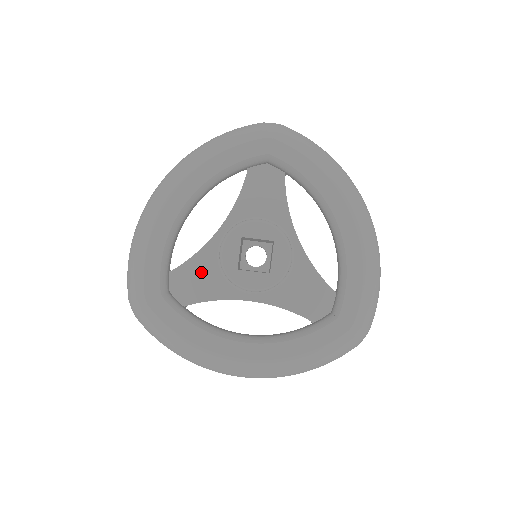
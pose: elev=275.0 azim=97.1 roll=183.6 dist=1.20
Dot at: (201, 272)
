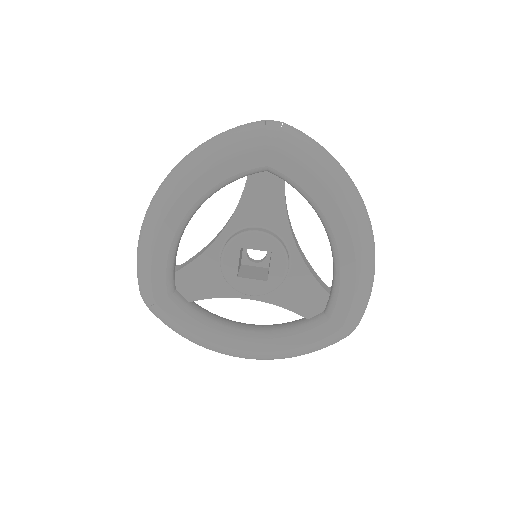
Dot at: (204, 273)
